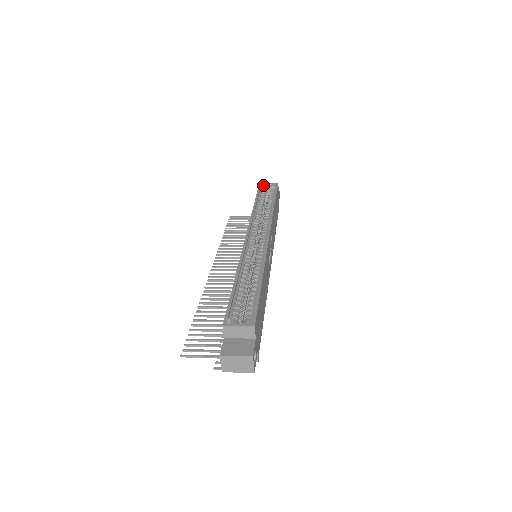
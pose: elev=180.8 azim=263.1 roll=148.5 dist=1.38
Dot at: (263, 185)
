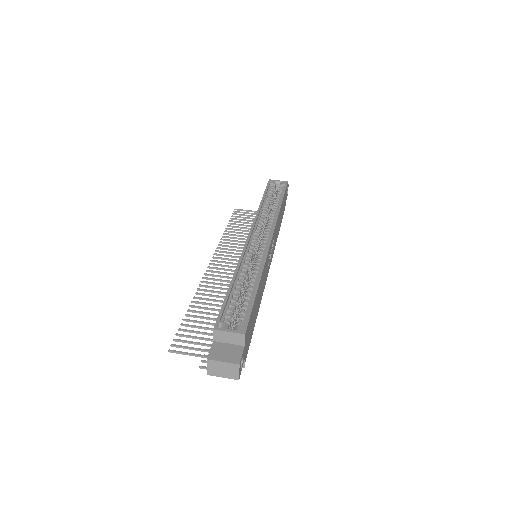
Dot at: (272, 182)
